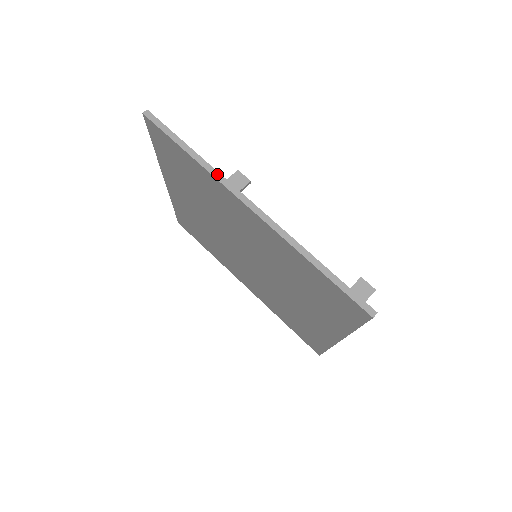
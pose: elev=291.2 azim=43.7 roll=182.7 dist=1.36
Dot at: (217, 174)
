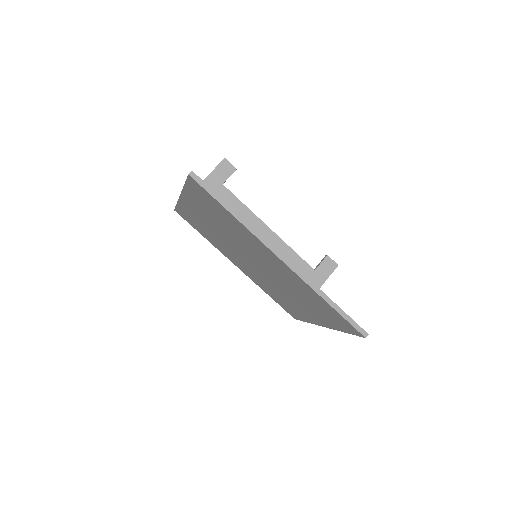
Dot at: (255, 231)
